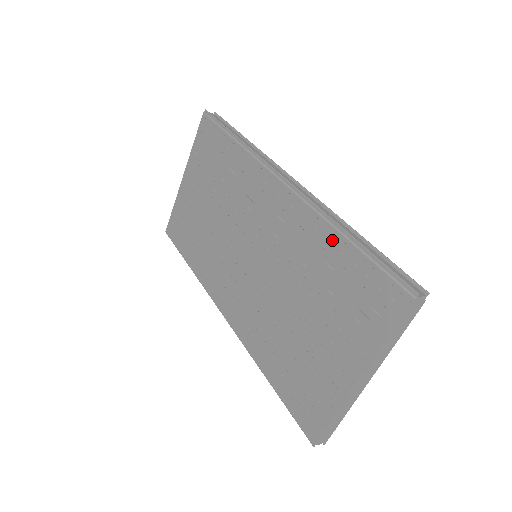
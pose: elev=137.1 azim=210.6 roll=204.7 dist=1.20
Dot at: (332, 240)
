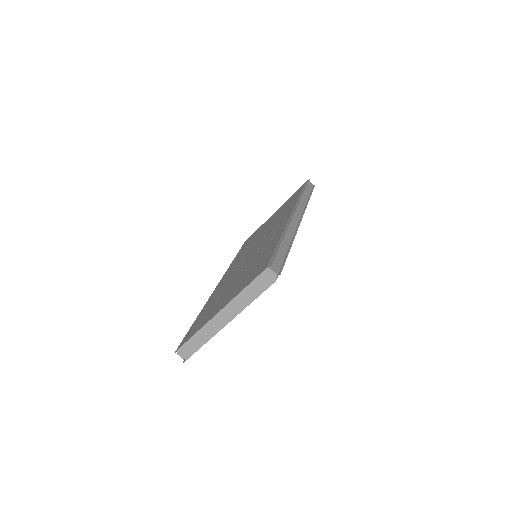
Dot at: (276, 241)
